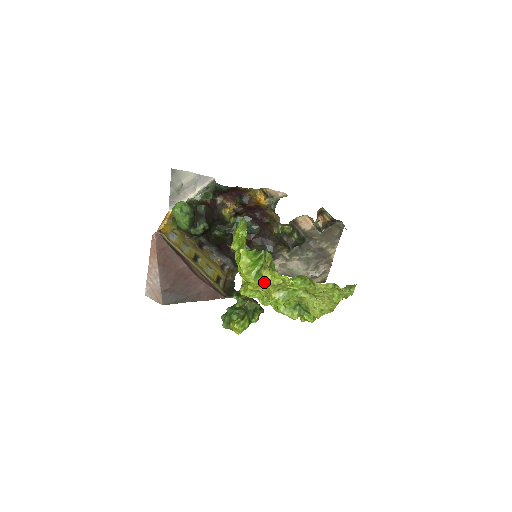
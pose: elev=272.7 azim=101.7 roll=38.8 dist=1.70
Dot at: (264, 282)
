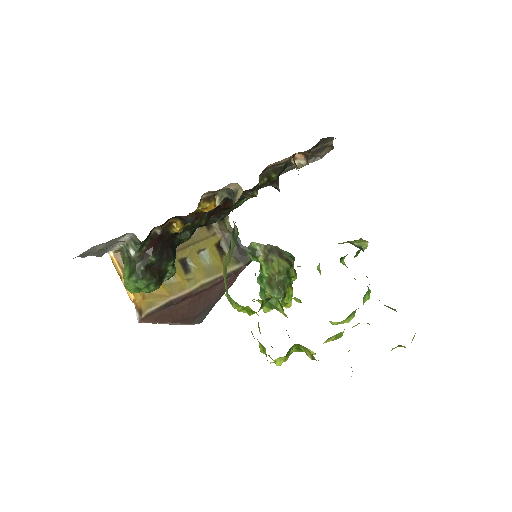
Dot at: occluded
